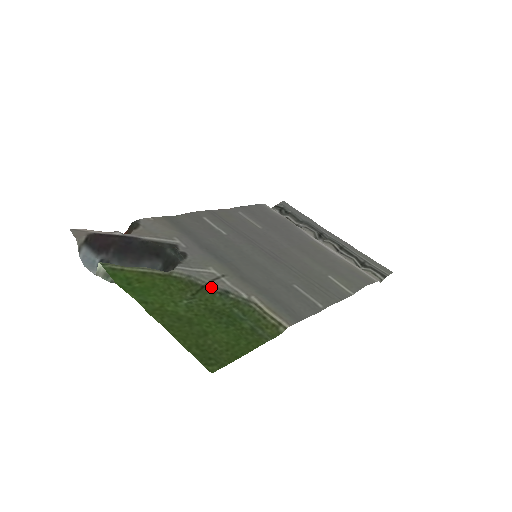
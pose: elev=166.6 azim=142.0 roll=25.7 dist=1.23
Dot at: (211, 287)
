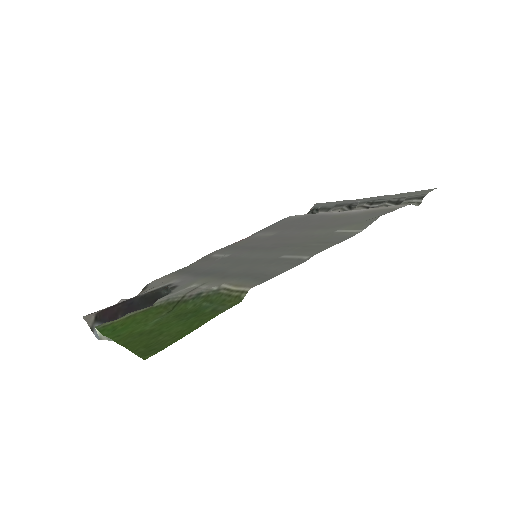
Dot at: (186, 298)
